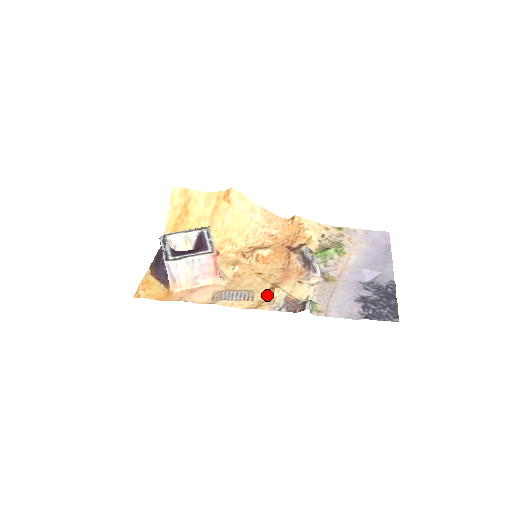
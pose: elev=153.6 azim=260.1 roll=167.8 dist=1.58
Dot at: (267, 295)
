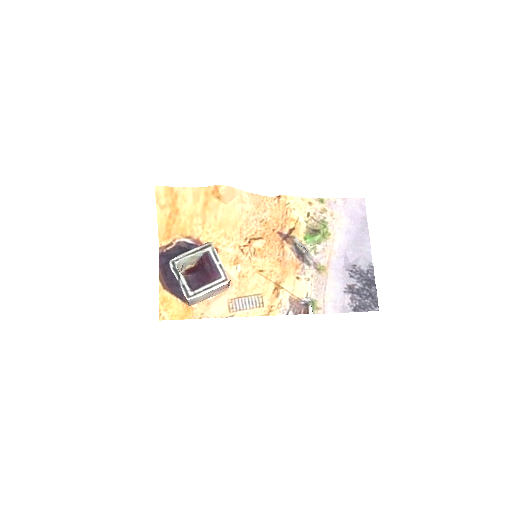
Dot at: (274, 298)
